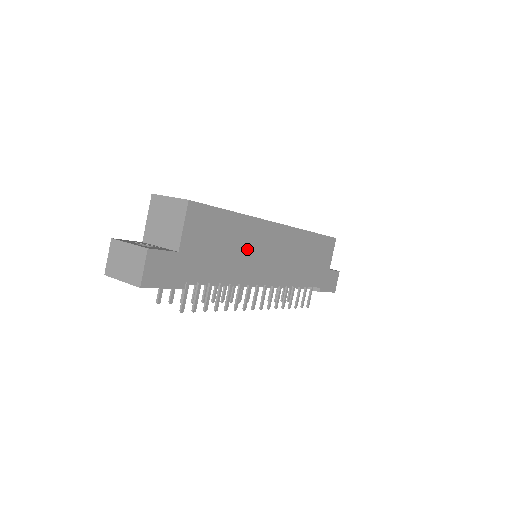
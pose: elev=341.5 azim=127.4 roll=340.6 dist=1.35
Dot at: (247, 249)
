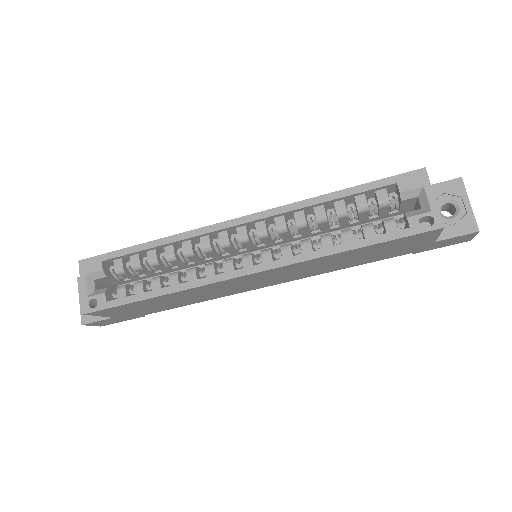
Dot at: (203, 294)
